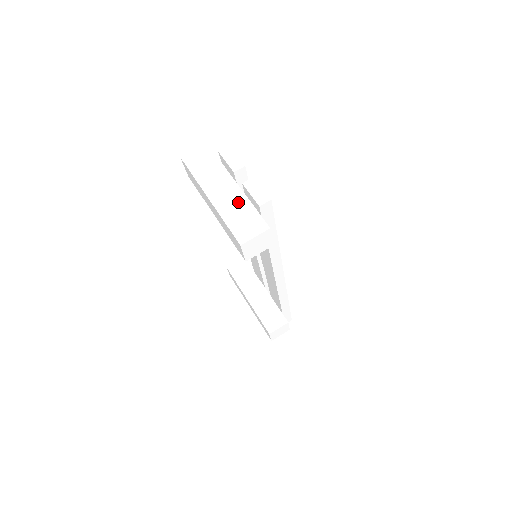
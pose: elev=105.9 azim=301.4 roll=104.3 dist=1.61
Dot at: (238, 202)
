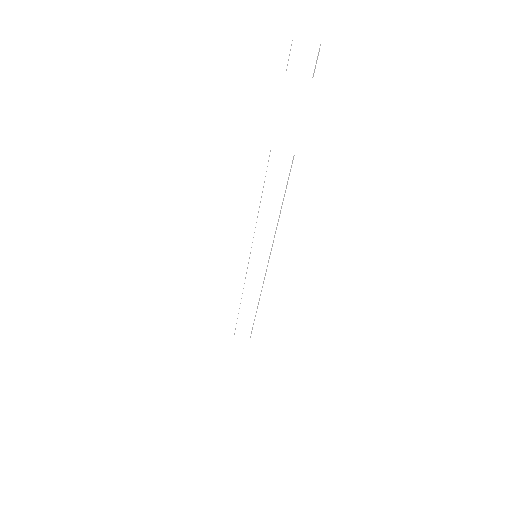
Dot at: (321, 87)
